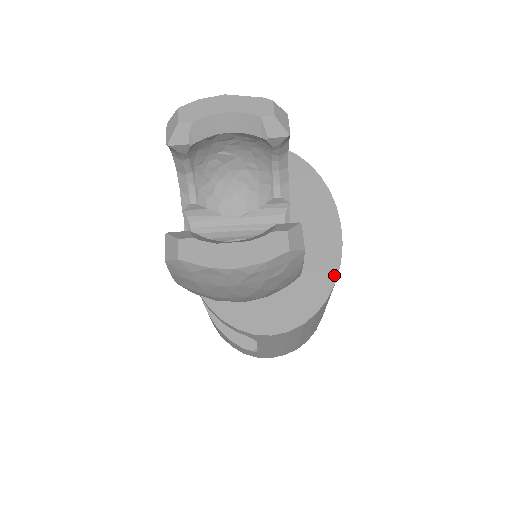
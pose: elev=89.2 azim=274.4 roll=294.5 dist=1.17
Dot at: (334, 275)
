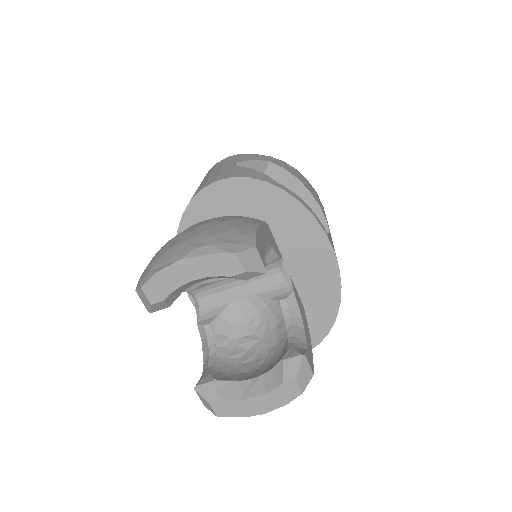
Dot at: (337, 300)
